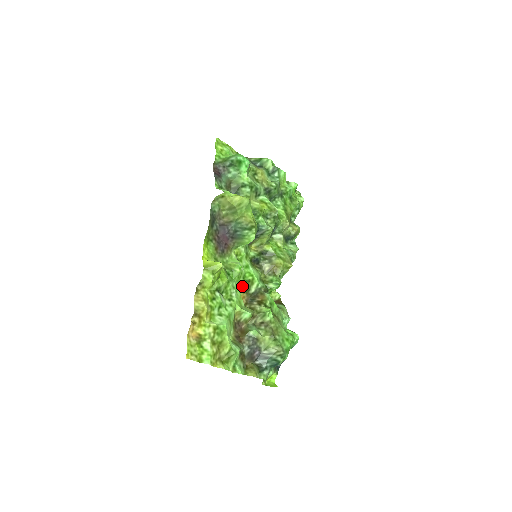
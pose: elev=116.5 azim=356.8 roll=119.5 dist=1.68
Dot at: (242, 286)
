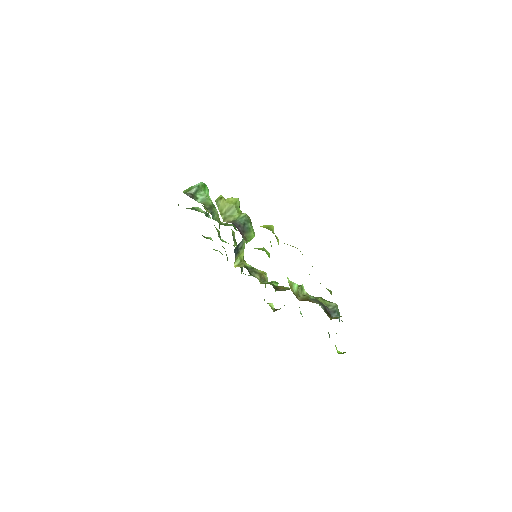
Dot at: occluded
